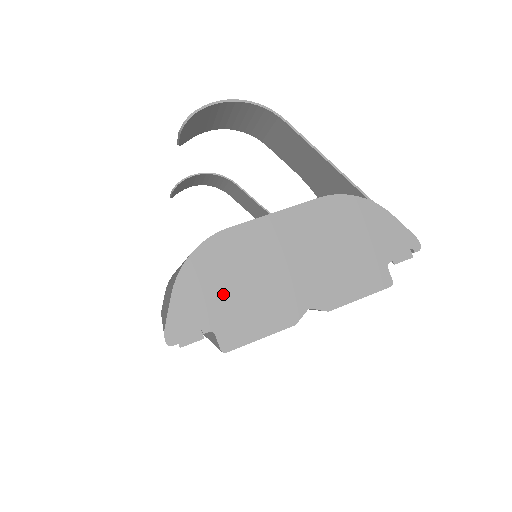
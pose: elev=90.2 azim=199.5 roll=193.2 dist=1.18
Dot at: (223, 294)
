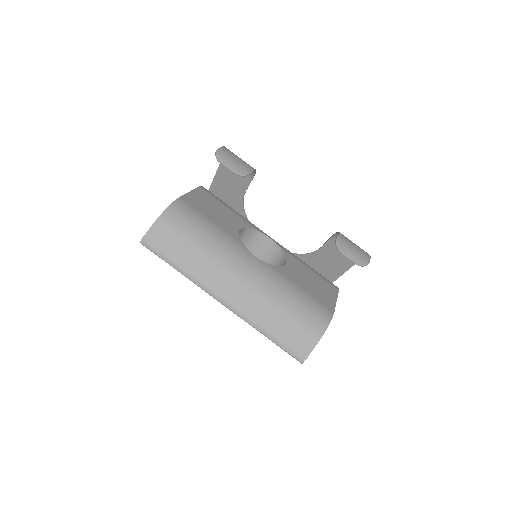
Dot at: occluded
